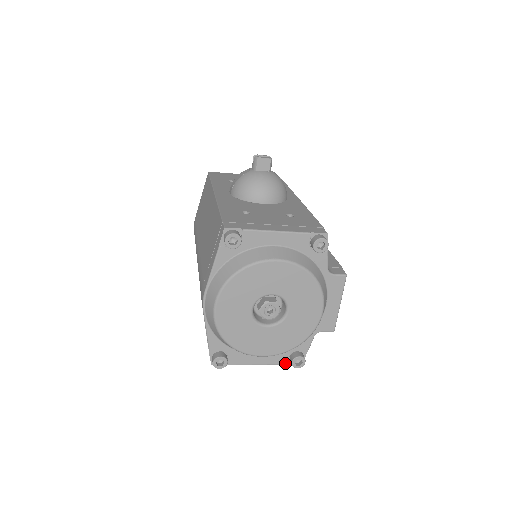
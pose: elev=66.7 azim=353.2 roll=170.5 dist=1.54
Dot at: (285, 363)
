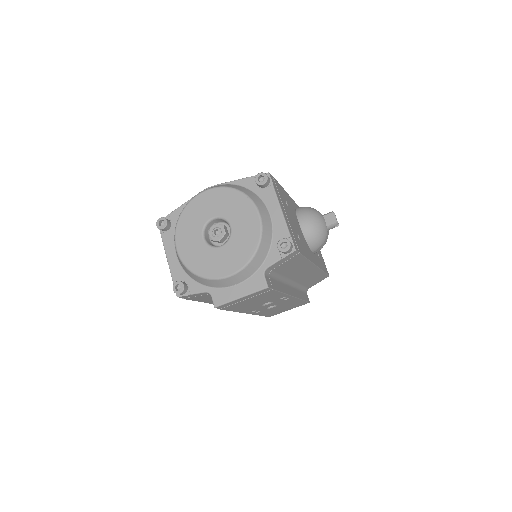
Dot at: (174, 280)
